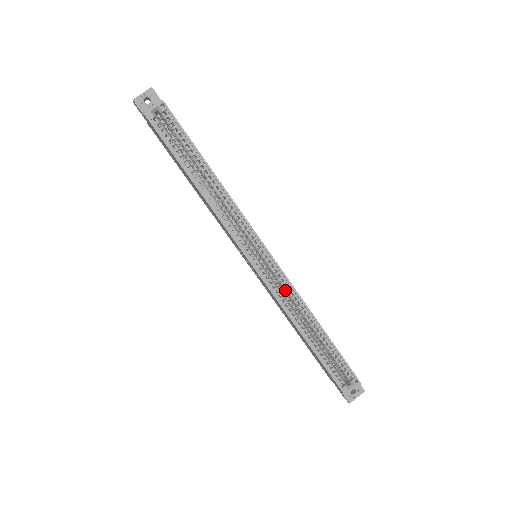
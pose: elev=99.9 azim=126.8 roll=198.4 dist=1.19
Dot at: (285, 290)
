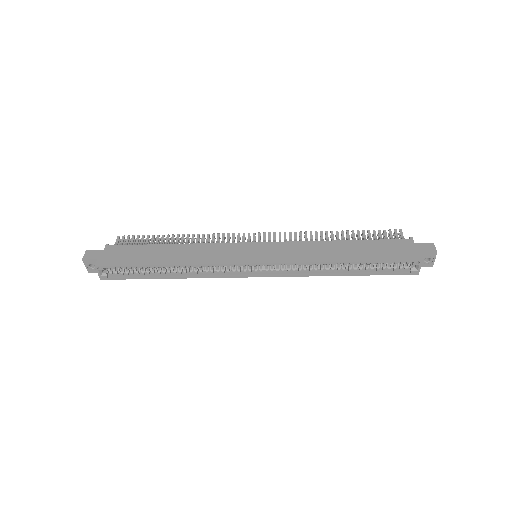
Dot at: (295, 265)
